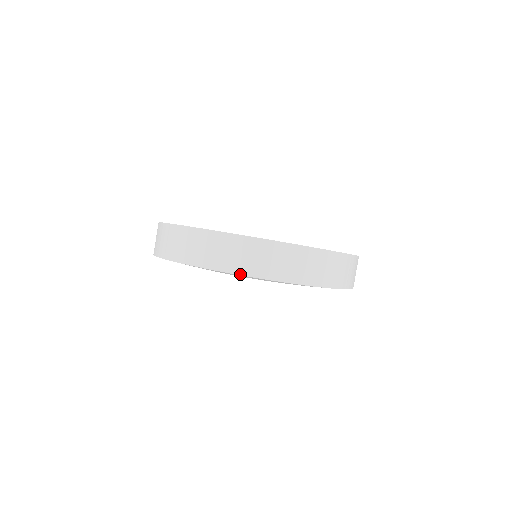
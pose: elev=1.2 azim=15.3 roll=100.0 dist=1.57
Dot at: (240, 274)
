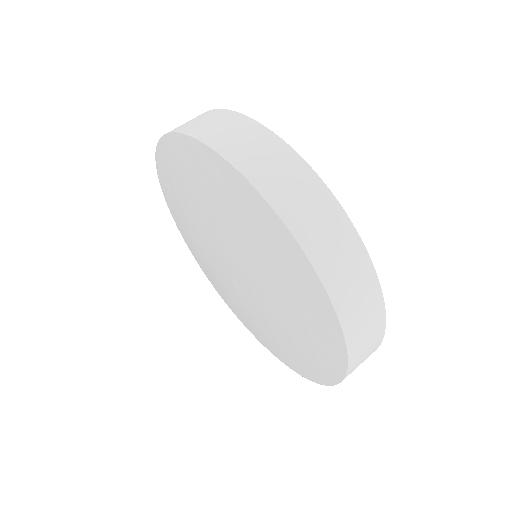
Dot at: (266, 198)
